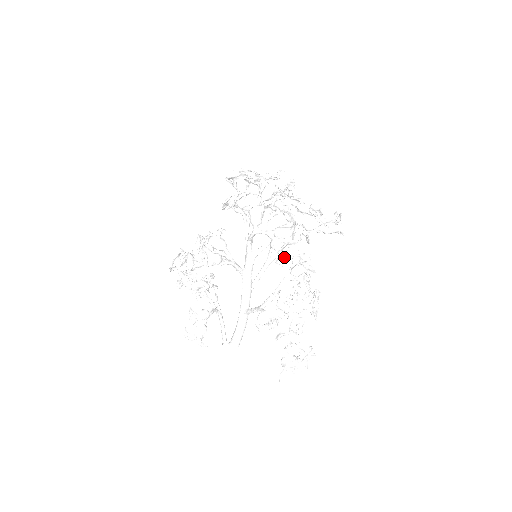
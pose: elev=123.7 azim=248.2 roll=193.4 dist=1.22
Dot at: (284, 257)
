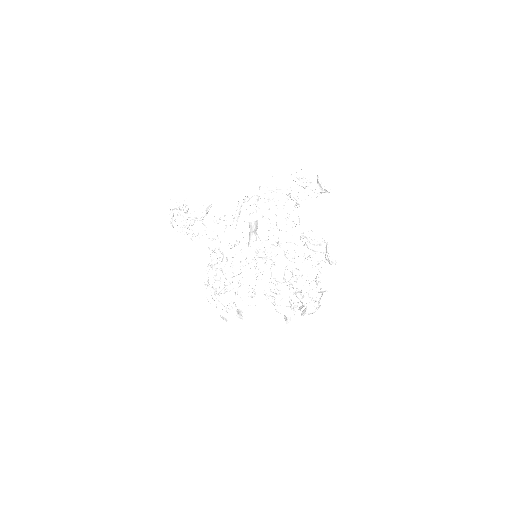
Dot at: occluded
